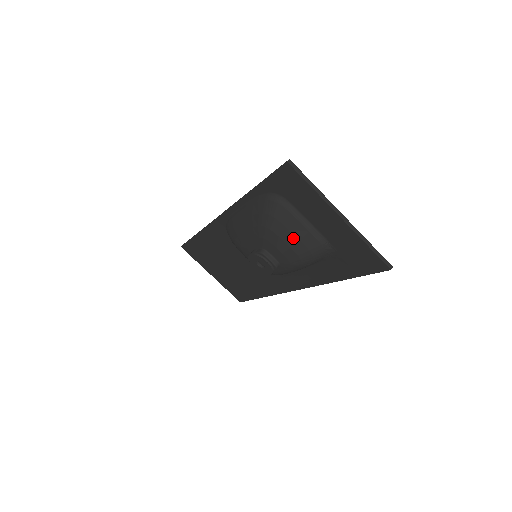
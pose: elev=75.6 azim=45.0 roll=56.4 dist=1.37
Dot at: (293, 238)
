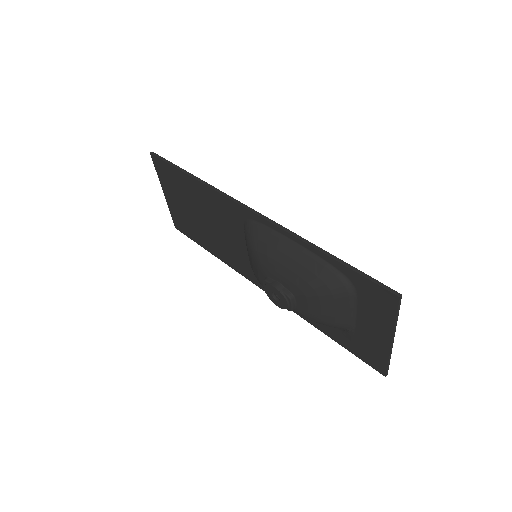
Dot at: (331, 313)
